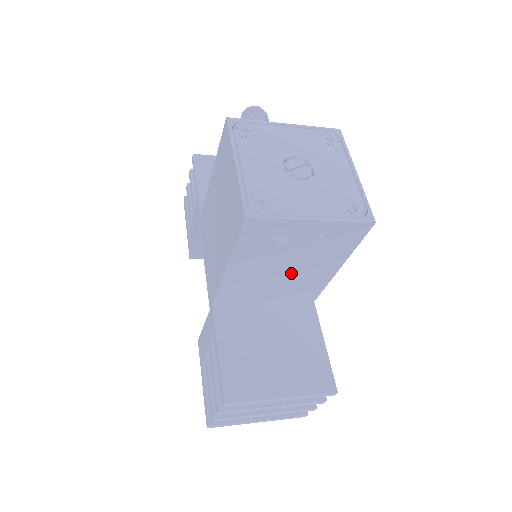
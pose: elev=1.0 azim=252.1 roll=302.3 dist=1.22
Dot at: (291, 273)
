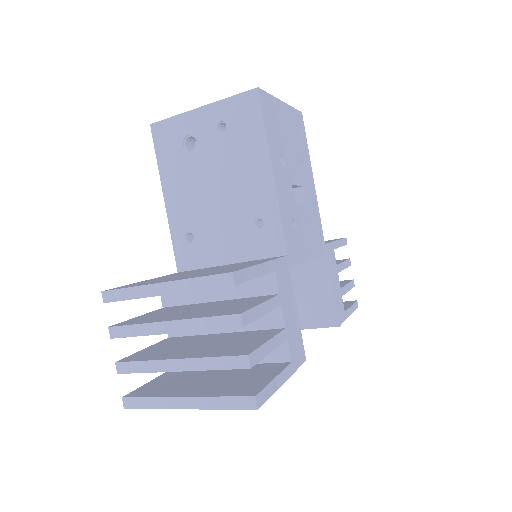
Dot at: (226, 196)
